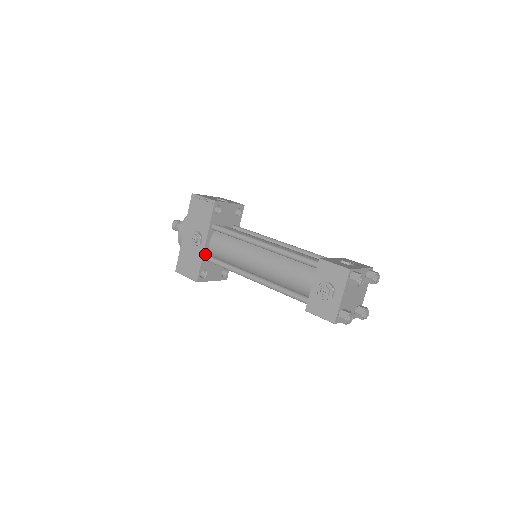
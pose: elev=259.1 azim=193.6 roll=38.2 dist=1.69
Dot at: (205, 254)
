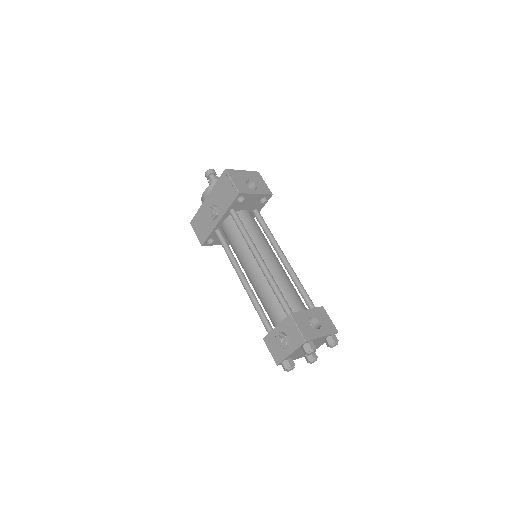
Dot at: (216, 228)
